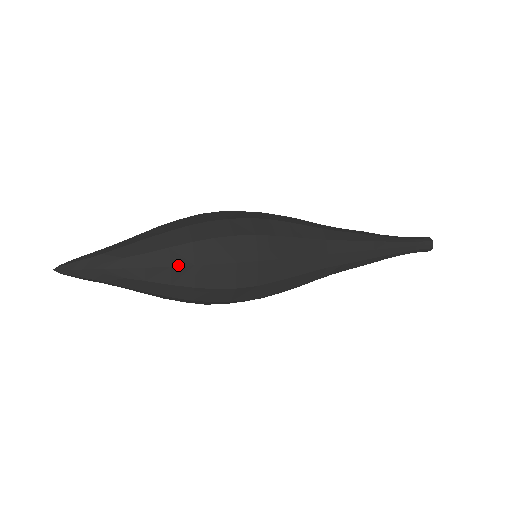
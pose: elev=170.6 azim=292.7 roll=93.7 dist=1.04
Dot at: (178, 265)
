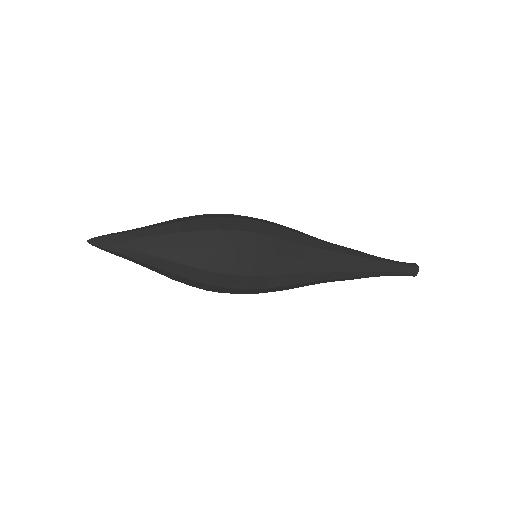
Dot at: (187, 247)
